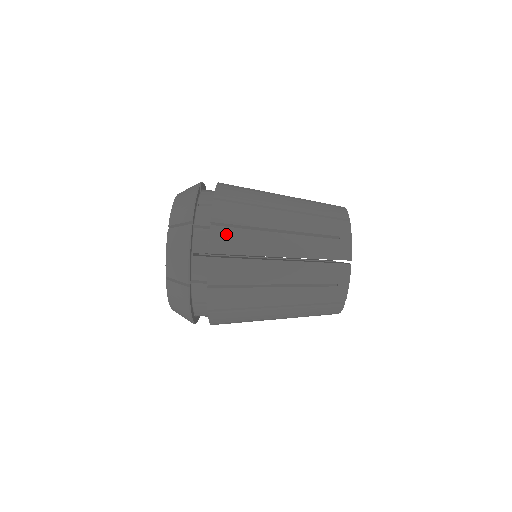
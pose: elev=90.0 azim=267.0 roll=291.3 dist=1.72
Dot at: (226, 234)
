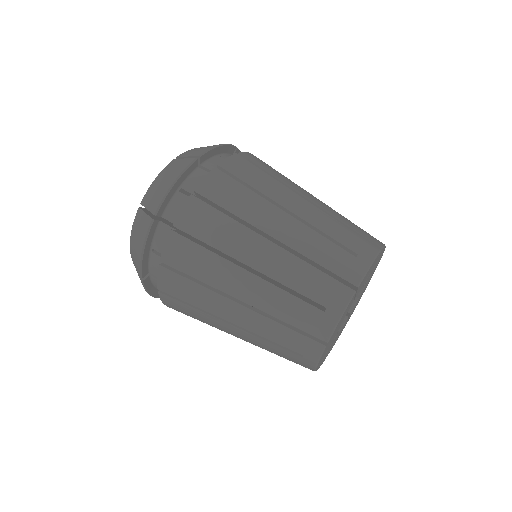
Dot at: (263, 162)
